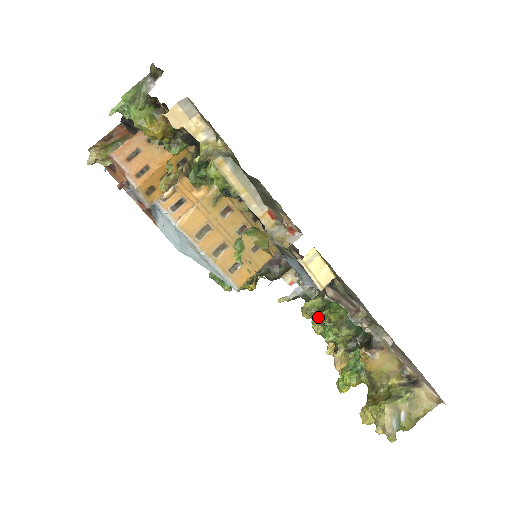
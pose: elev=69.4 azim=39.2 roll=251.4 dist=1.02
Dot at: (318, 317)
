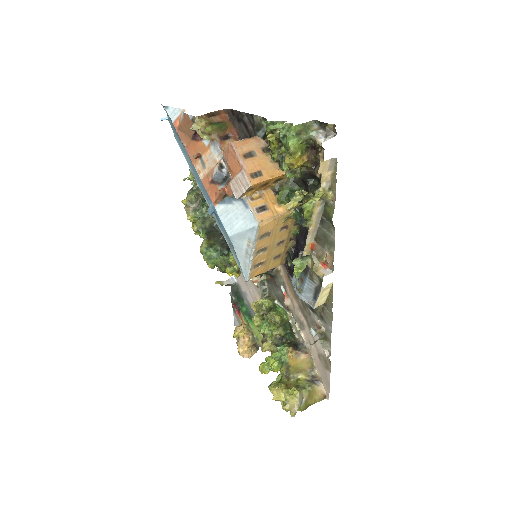
Dot at: (263, 313)
